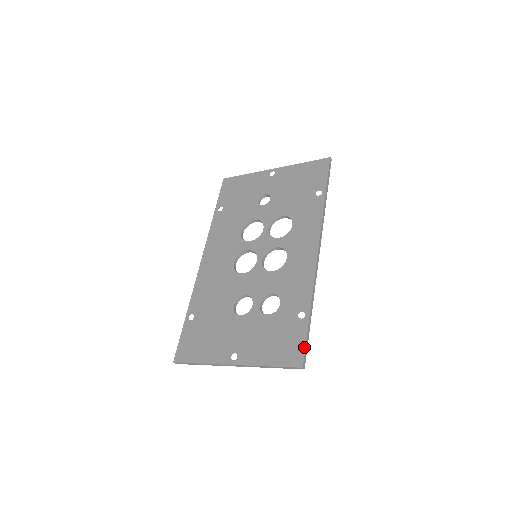
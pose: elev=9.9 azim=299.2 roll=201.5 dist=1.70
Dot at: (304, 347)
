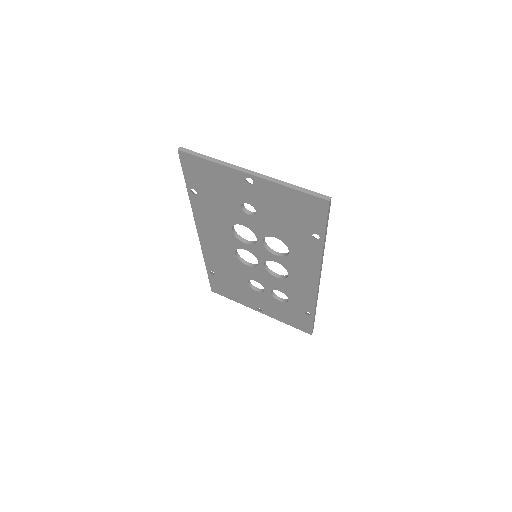
Dot at: (311, 328)
